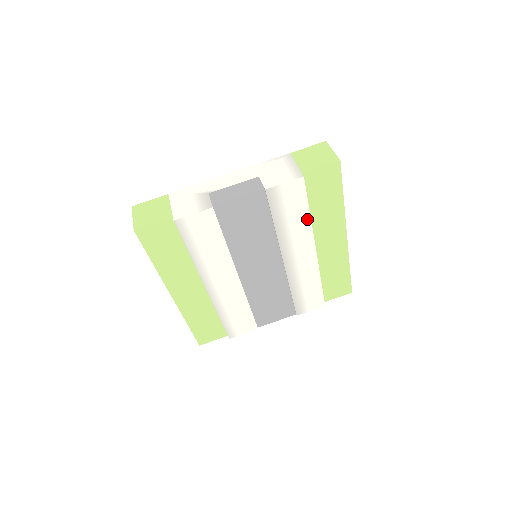
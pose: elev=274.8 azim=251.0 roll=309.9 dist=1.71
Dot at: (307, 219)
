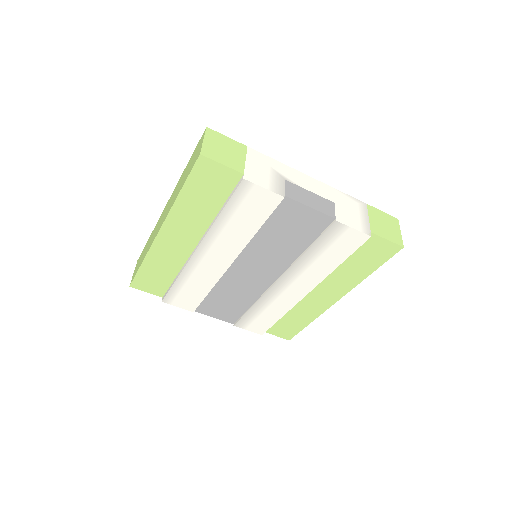
Dot at: (333, 267)
